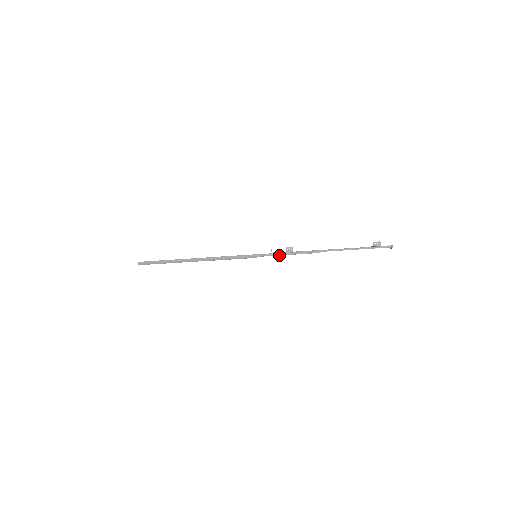
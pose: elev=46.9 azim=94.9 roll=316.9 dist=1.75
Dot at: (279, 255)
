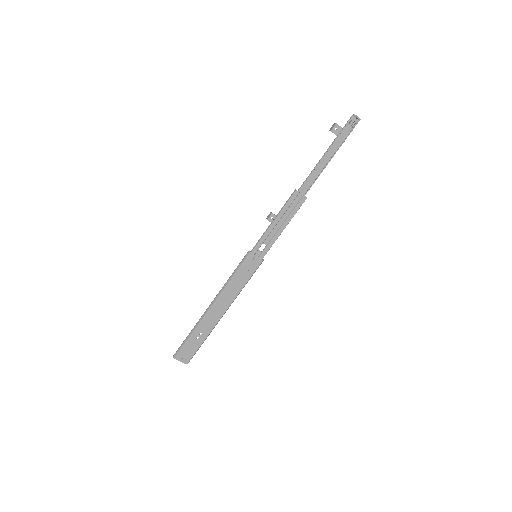
Dot at: (267, 231)
